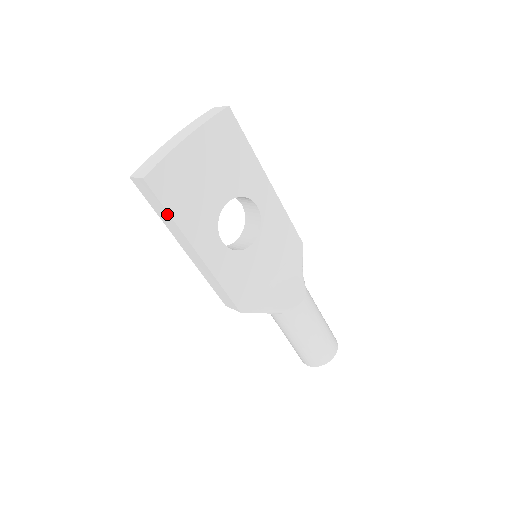
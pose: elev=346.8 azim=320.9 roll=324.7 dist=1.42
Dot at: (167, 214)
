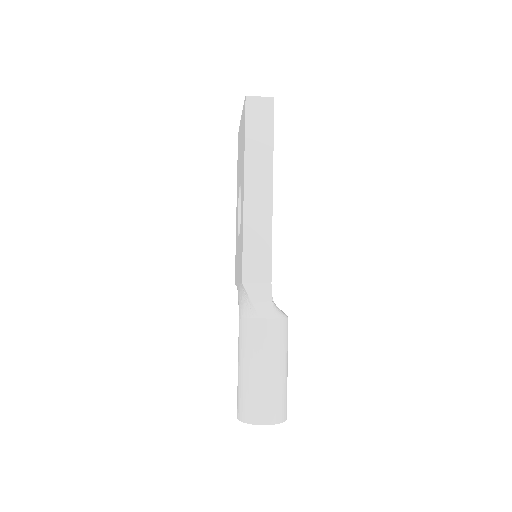
Dot at: (270, 138)
